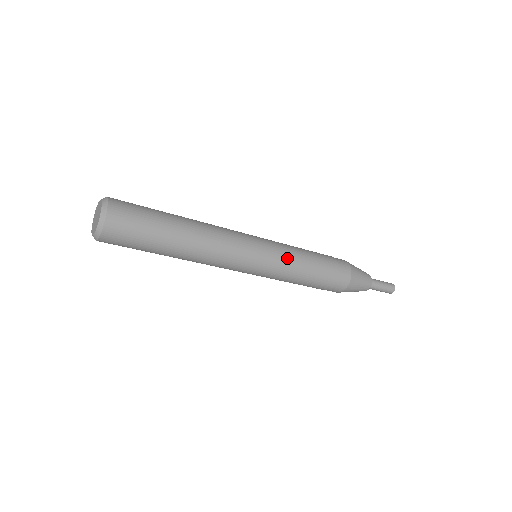
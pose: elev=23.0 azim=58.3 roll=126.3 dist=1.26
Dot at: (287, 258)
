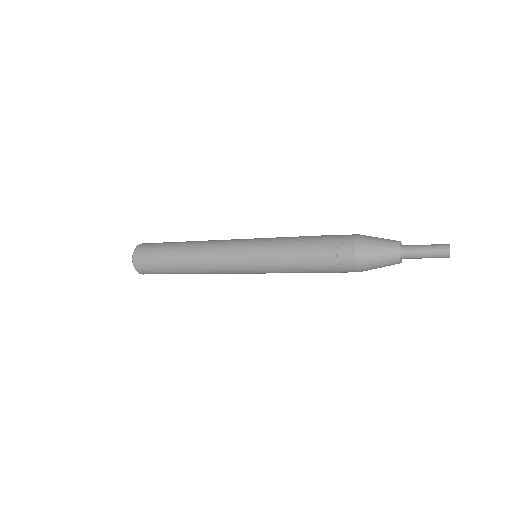
Dot at: (273, 268)
